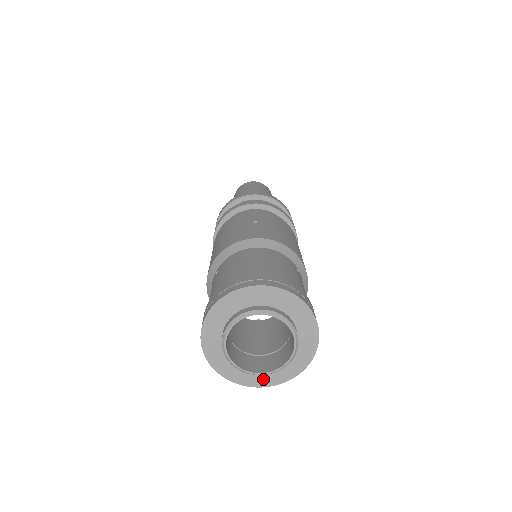
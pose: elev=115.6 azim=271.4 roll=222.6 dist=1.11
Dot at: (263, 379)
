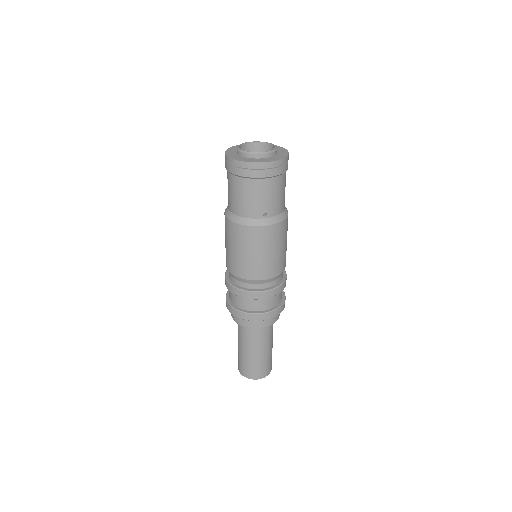
Dot at: (266, 160)
